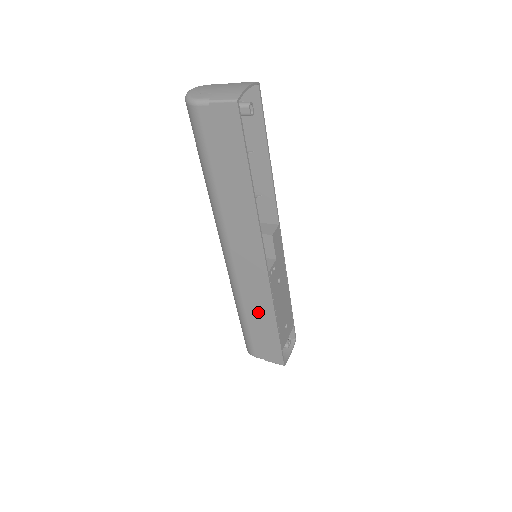
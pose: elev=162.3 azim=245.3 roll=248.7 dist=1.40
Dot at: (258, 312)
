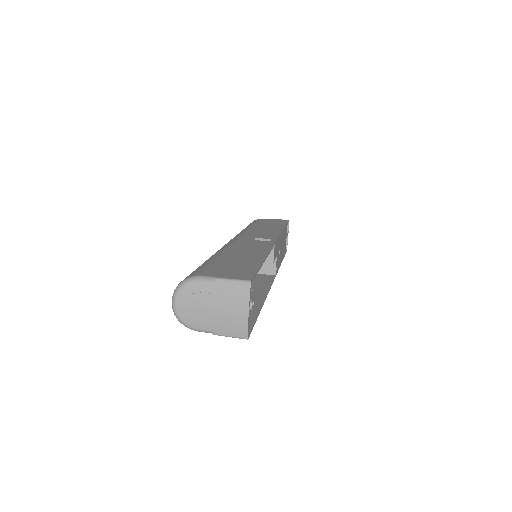
Dot at: occluded
